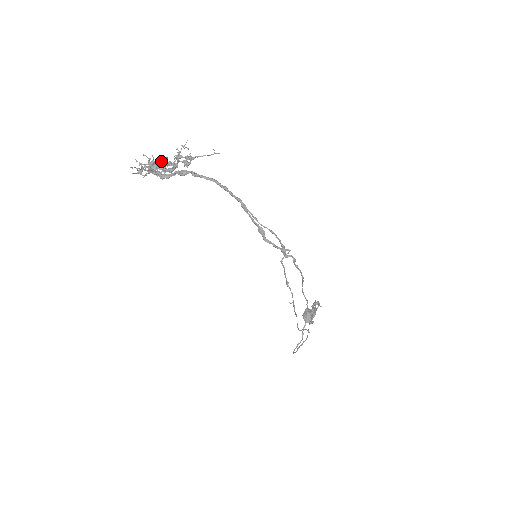
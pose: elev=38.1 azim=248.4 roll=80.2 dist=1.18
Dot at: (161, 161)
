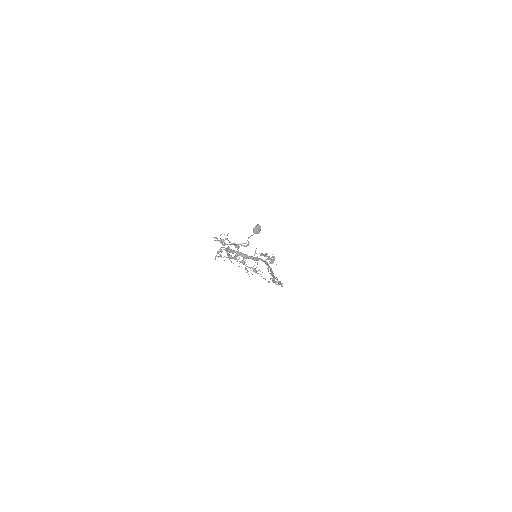
Dot at: (234, 245)
